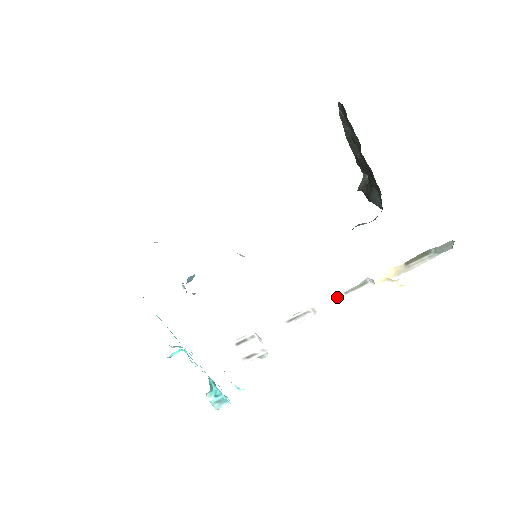
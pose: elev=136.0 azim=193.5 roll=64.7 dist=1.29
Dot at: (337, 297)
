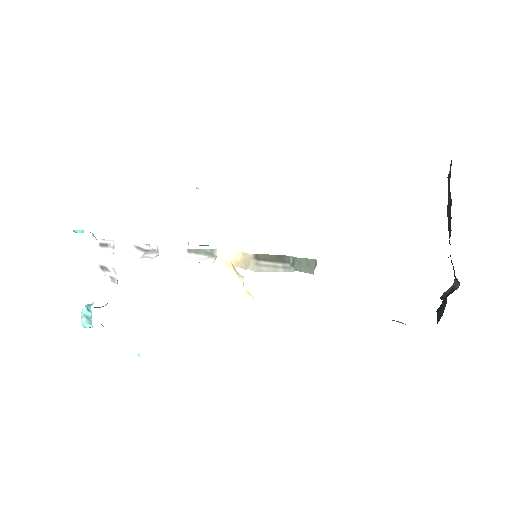
Dot at: (180, 250)
